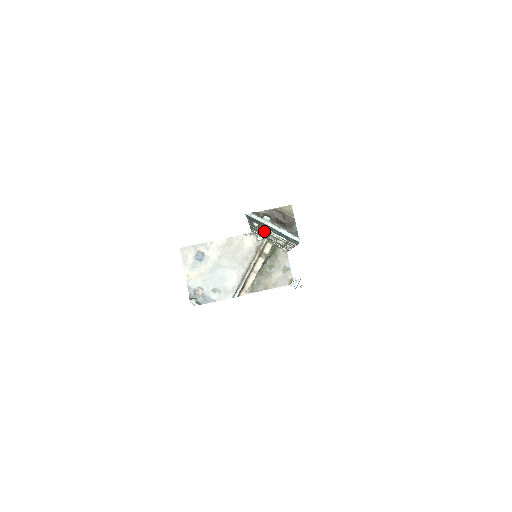
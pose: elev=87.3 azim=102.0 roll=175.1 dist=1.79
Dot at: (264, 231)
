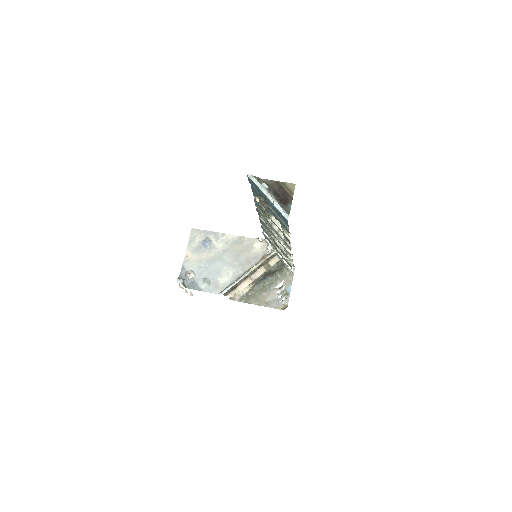
Dot at: (268, 222)
